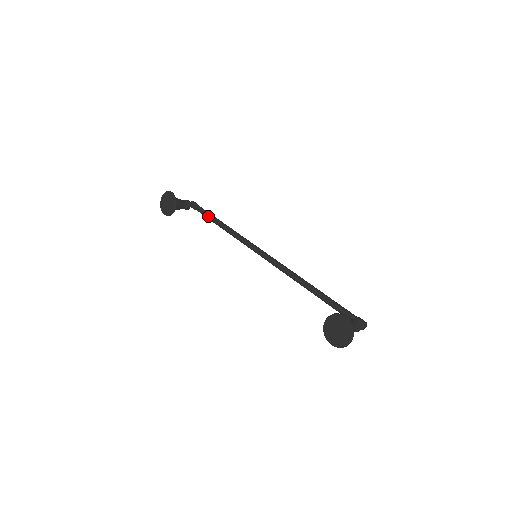
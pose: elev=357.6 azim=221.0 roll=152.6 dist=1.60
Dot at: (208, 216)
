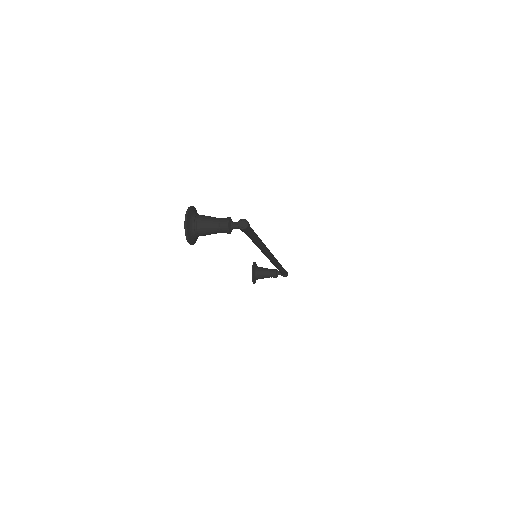
Dot at: occluded
